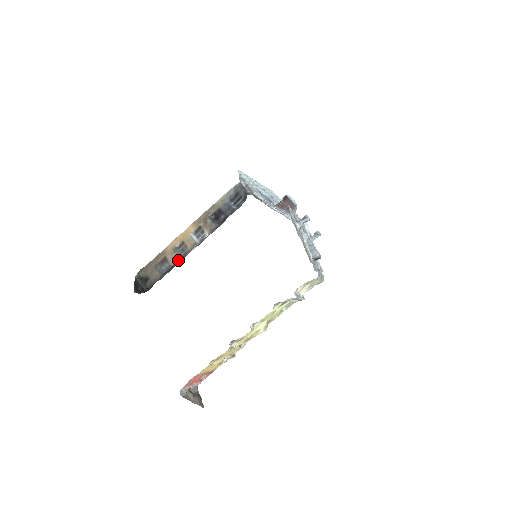
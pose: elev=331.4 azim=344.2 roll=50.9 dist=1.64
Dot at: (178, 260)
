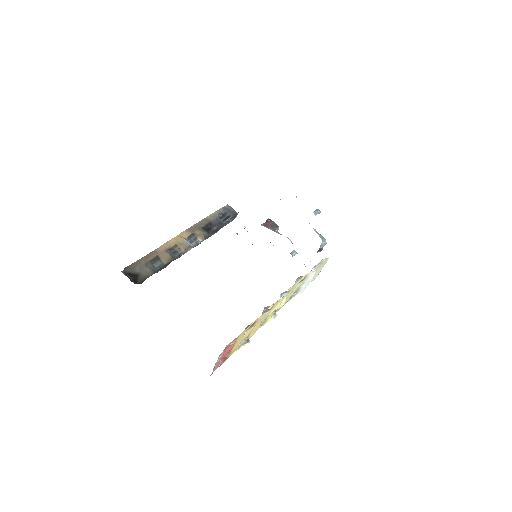
Dot at: (172, 259)
